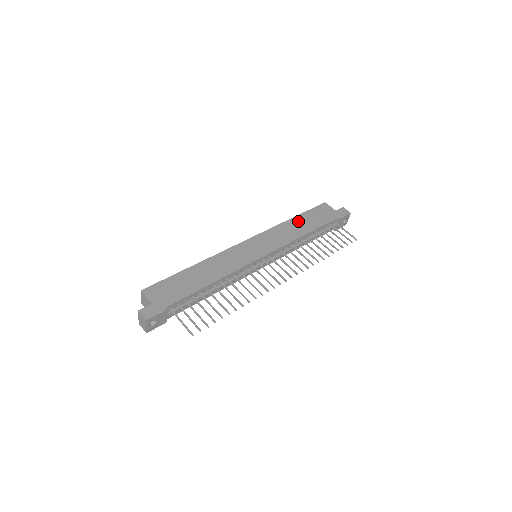
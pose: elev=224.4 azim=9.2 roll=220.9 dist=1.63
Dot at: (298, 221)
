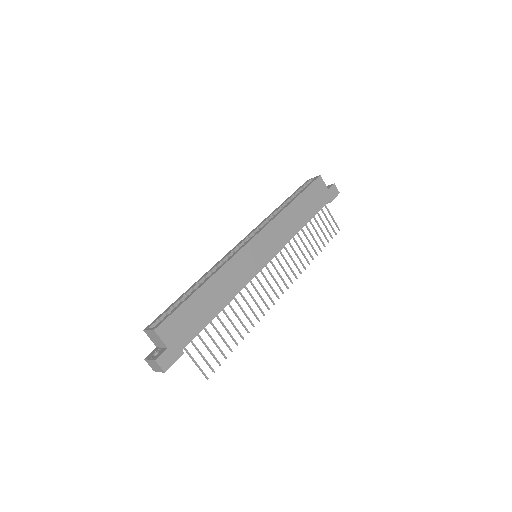
Dot at: (297, 207)
